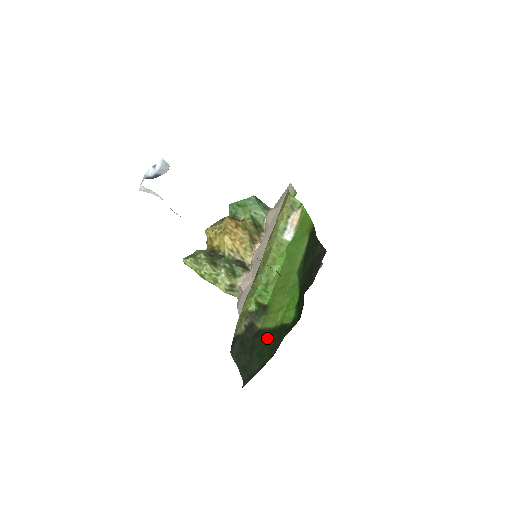
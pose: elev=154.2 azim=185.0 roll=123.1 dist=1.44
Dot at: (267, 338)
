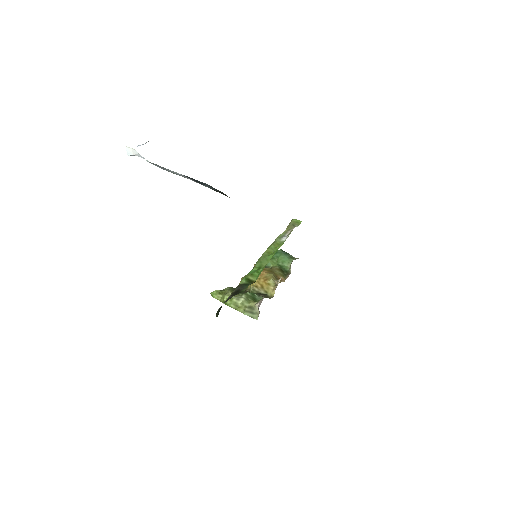
Dot at: occluded
